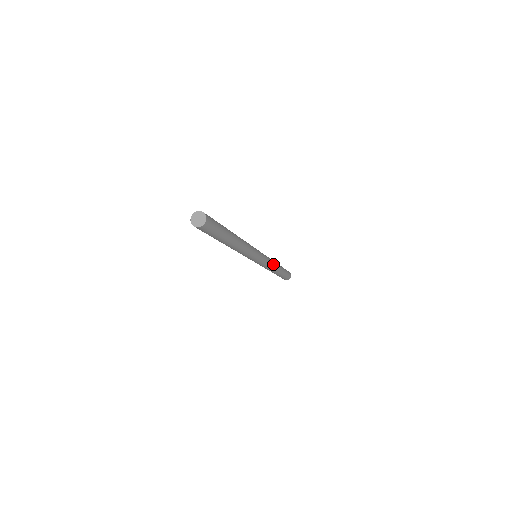
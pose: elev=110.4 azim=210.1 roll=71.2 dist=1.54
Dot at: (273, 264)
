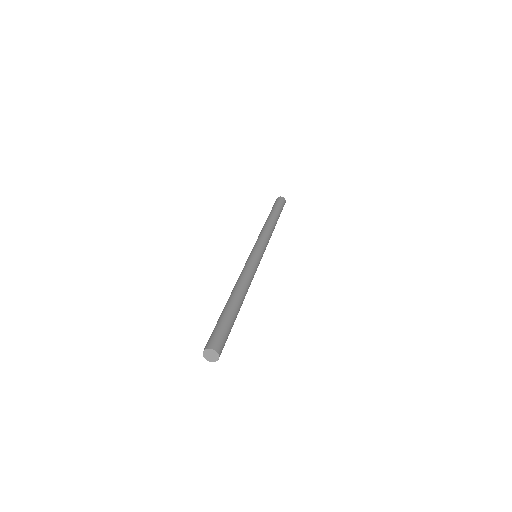
Dot at: occluded
